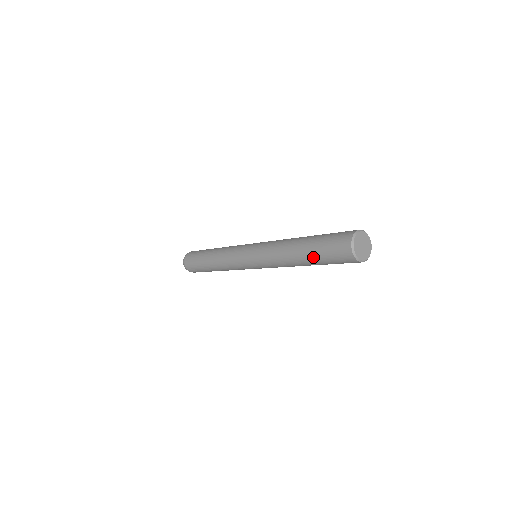
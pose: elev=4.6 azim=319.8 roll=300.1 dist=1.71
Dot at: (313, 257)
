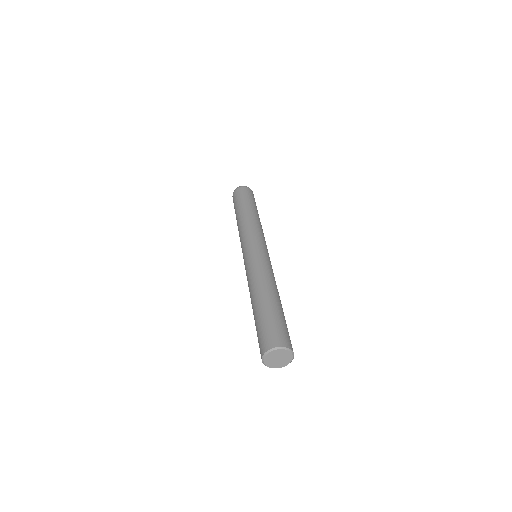
Dot at: occluded
